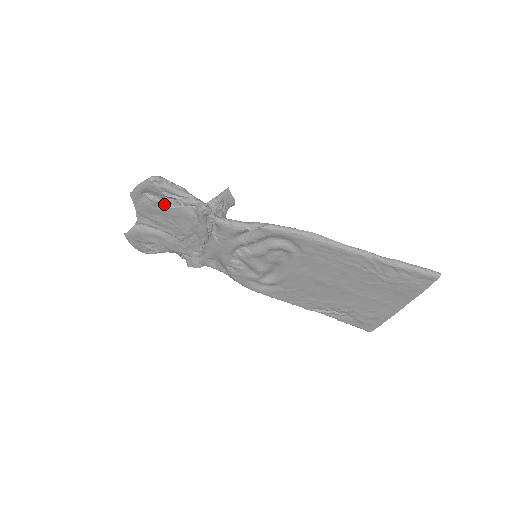
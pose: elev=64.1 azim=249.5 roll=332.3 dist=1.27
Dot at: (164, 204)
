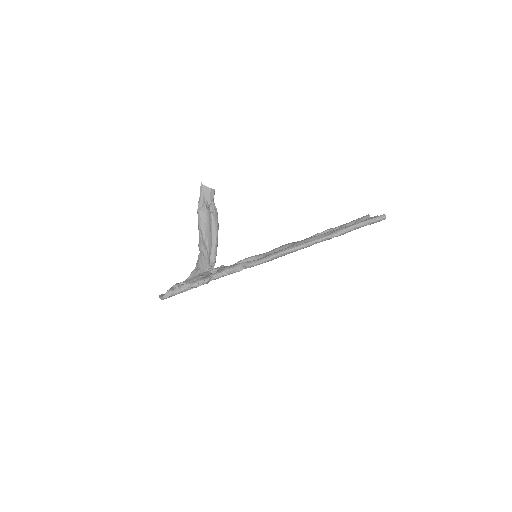
Dot at: occluded
